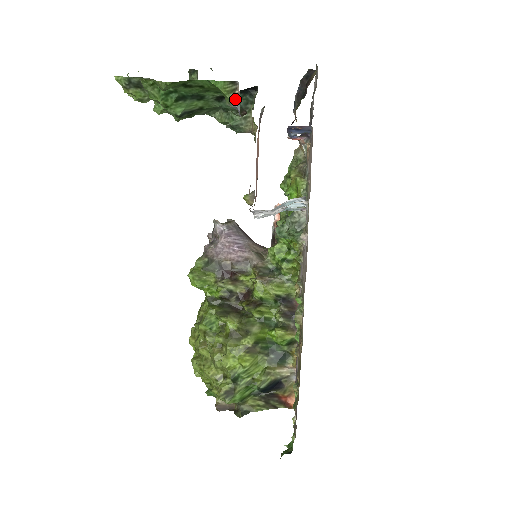
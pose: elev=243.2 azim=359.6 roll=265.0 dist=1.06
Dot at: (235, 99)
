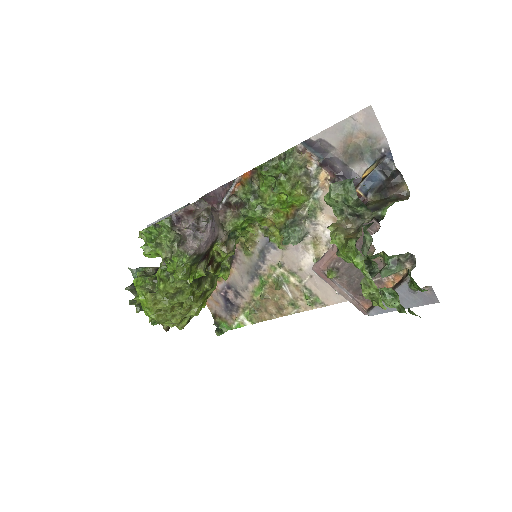
Dot at: (419, 290)
